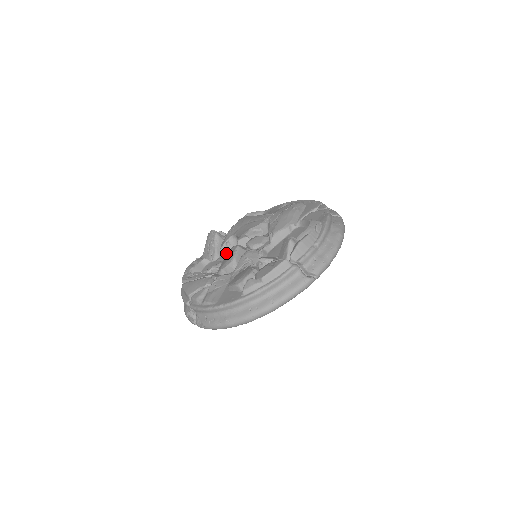
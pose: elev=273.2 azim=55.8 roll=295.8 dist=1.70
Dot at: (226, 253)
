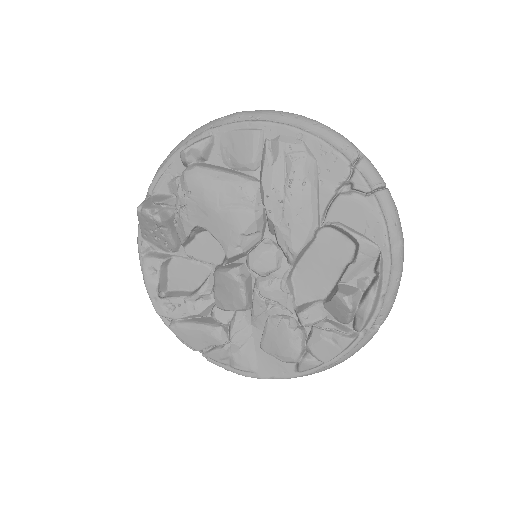
Dot at: (193, 243)
